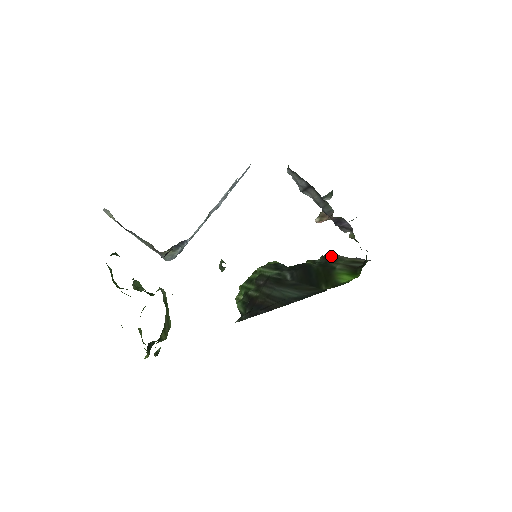
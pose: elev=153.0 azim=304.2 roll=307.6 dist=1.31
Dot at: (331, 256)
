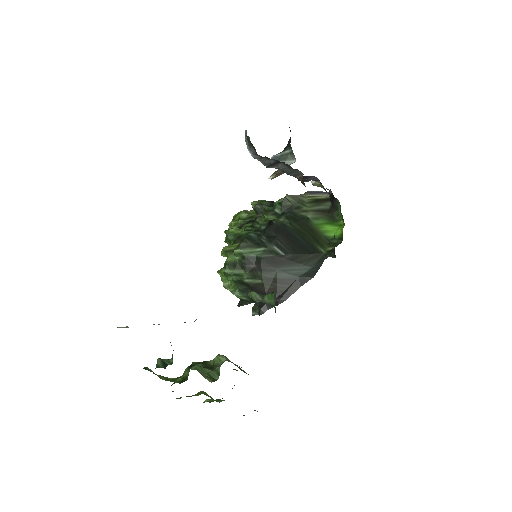
Dot at: (290, 202)
